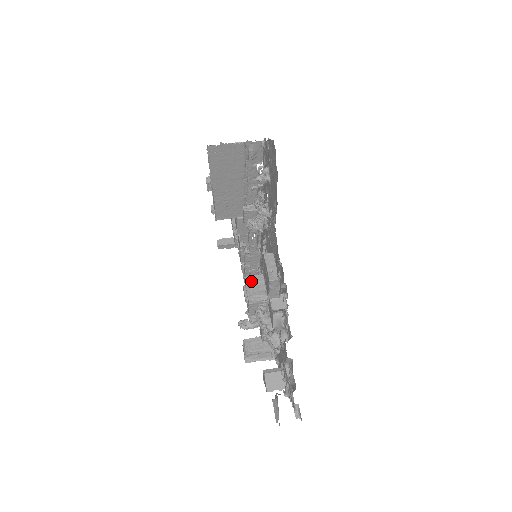
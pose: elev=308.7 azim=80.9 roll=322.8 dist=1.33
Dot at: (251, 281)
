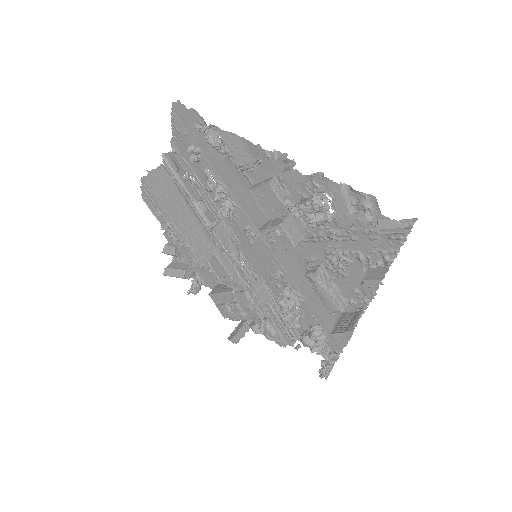
Dot at: (265, 226)
